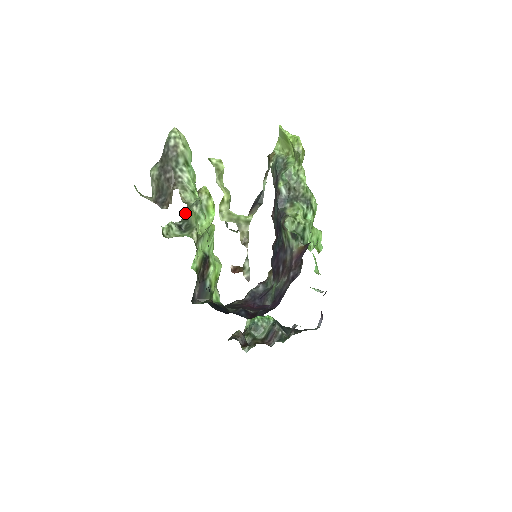
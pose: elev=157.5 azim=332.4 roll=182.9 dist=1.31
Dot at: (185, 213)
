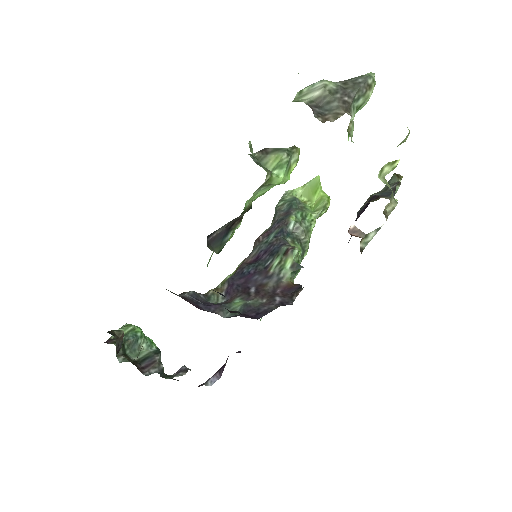
Dot at: (261, 152)
